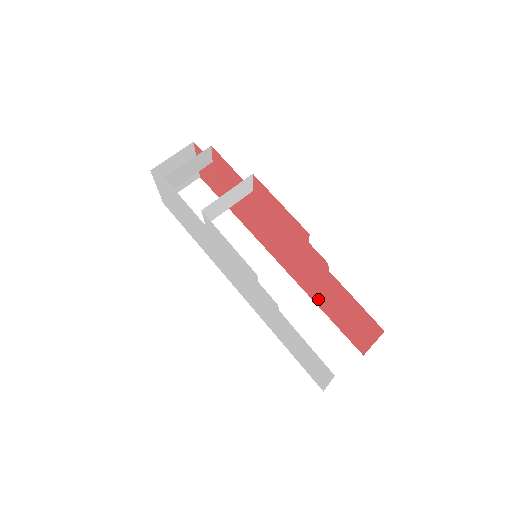
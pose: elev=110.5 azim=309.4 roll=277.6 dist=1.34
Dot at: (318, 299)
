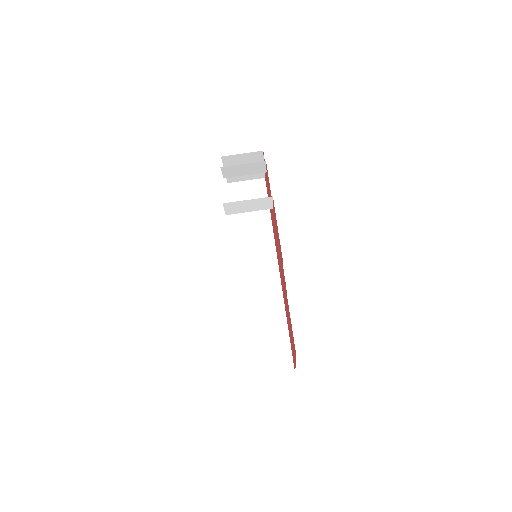
Dot at: (286, 313)
